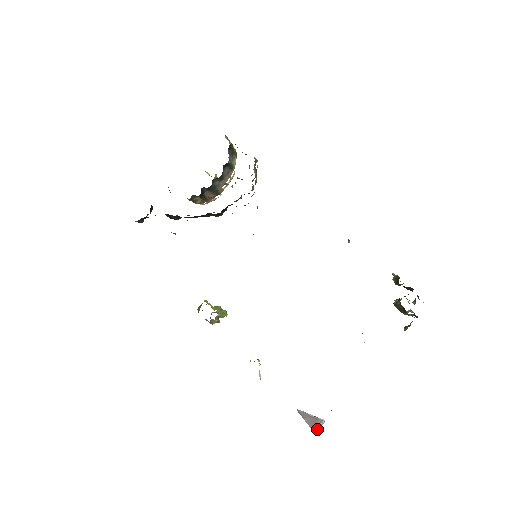
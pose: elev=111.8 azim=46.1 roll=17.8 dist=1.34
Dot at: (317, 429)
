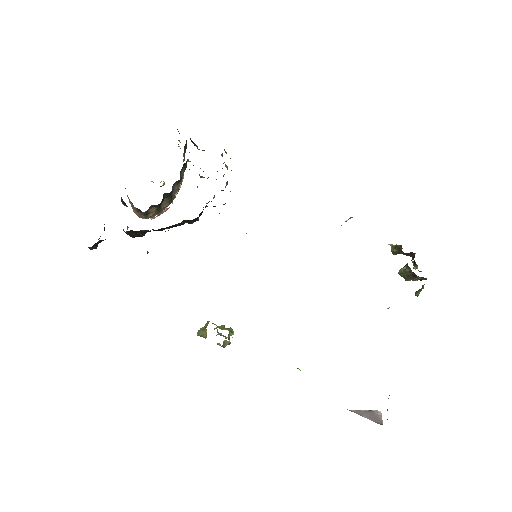
Dot at: (380, 421)
